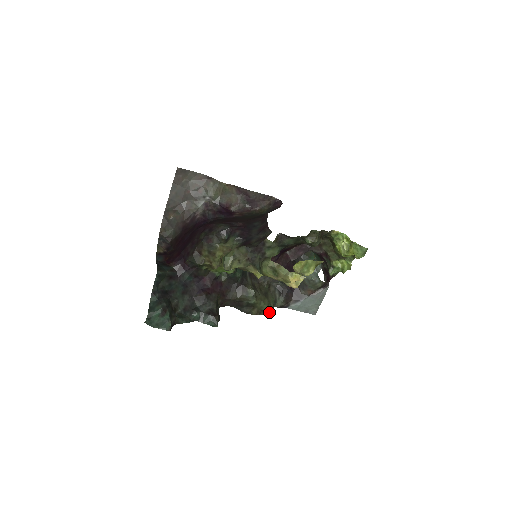
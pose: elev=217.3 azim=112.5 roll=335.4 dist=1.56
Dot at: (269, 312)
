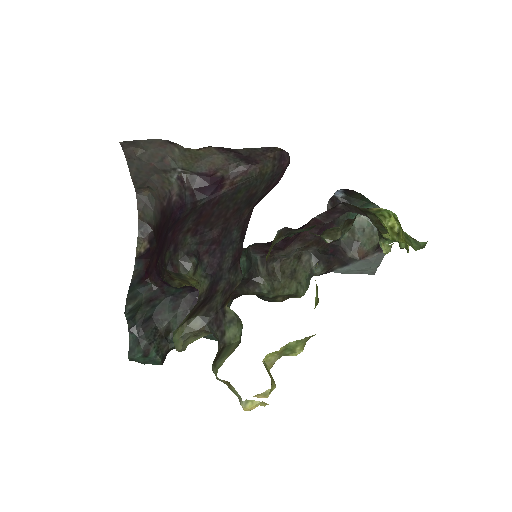
Dot at: (300, 295)
